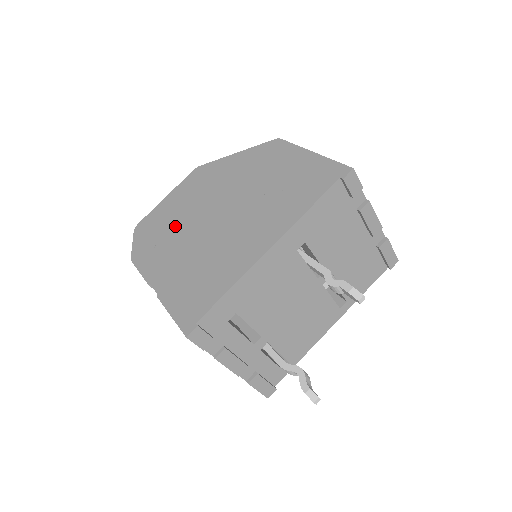
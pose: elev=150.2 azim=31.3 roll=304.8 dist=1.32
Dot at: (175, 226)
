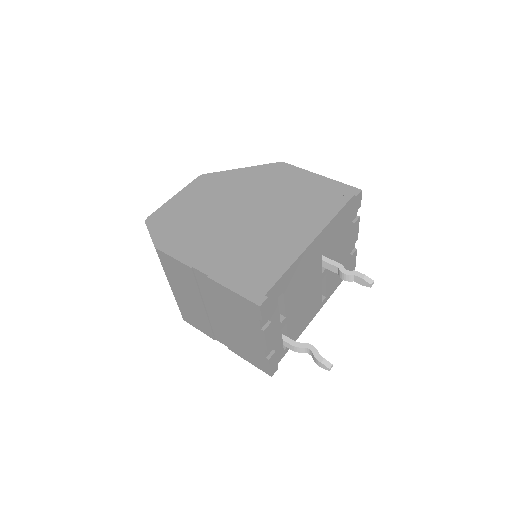
Dot at: (199, 221)
